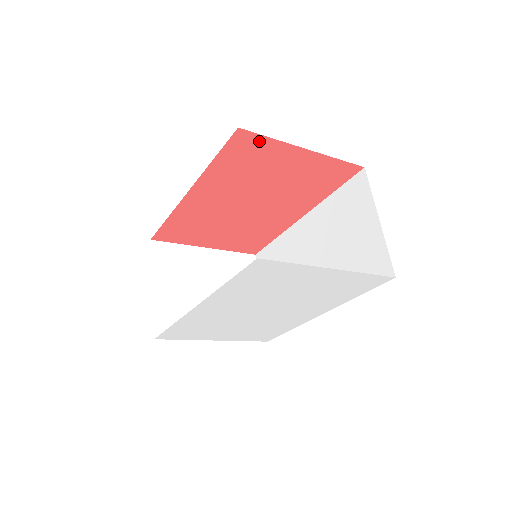
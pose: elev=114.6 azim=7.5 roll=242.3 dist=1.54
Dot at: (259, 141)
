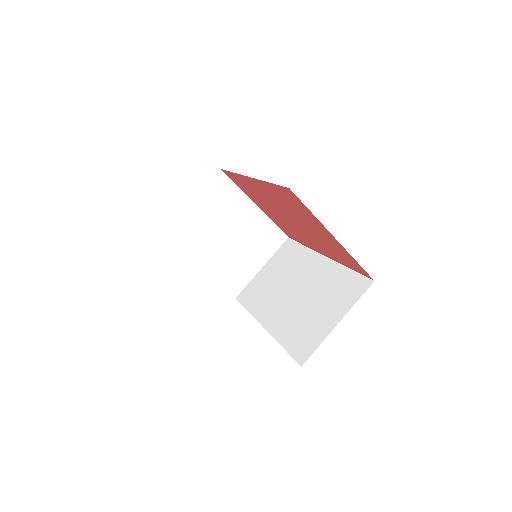
Dot at: (302, 205)
